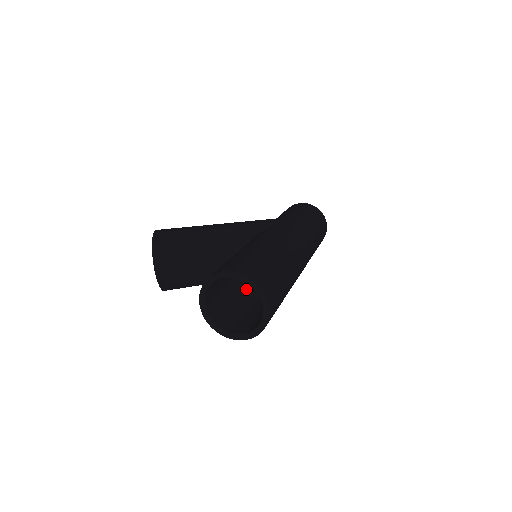
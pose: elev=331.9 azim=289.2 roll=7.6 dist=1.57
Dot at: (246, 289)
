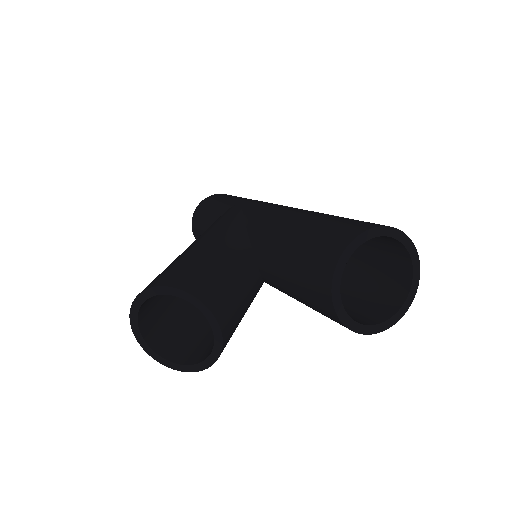
Dot at: occluded
